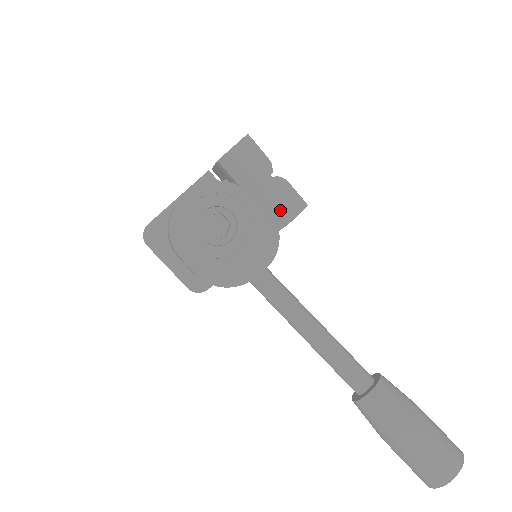
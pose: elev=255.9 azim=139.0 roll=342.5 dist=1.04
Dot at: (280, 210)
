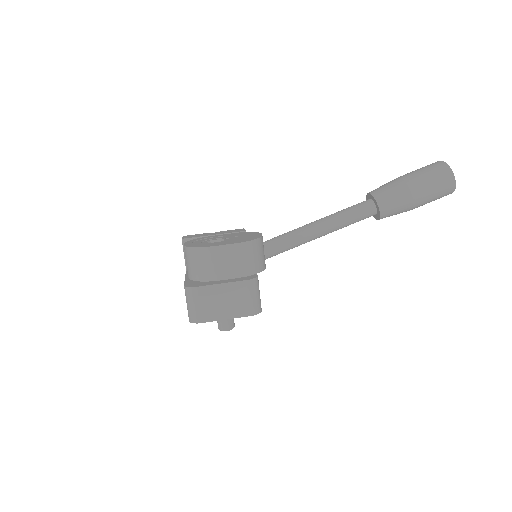
Dot at: (234, 232)
